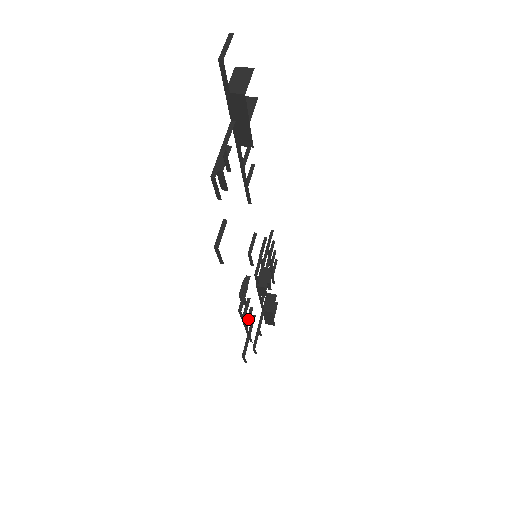
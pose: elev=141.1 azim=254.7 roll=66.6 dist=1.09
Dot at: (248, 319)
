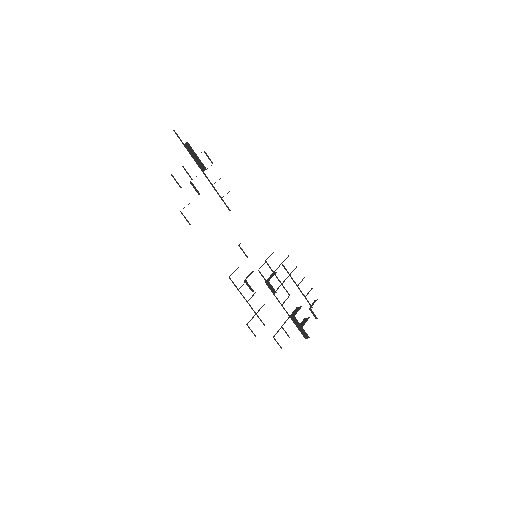
Dot at: occluded
